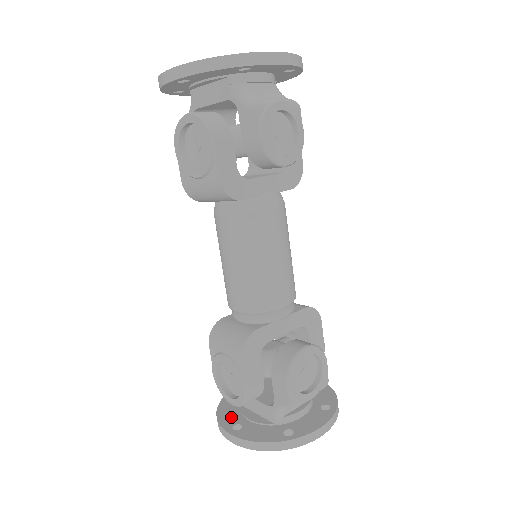
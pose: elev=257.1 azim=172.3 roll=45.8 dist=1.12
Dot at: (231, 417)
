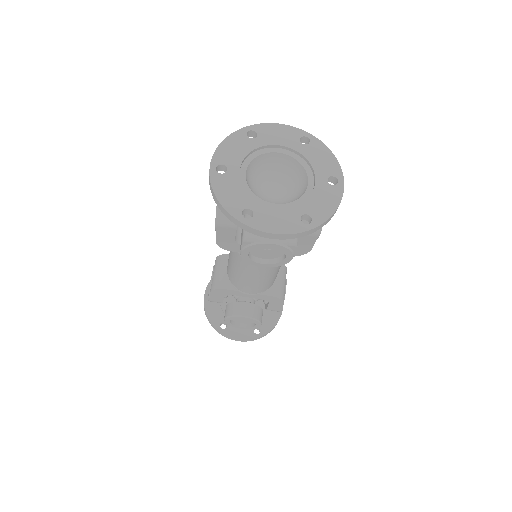
Dot at: occluded
